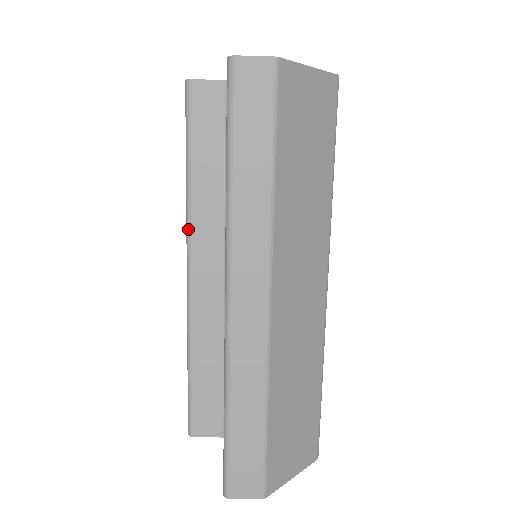
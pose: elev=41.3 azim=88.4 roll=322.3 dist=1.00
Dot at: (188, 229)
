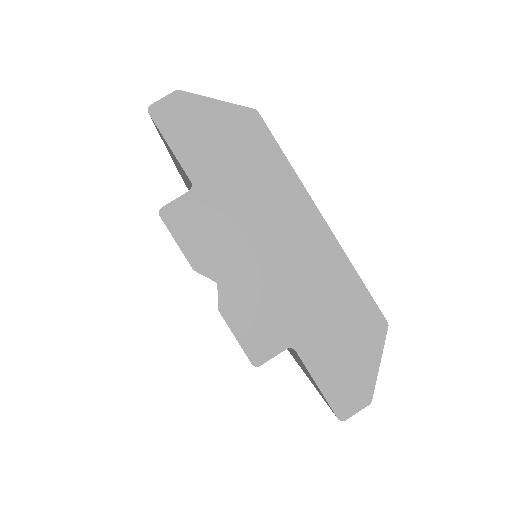
Dot at: occluded
